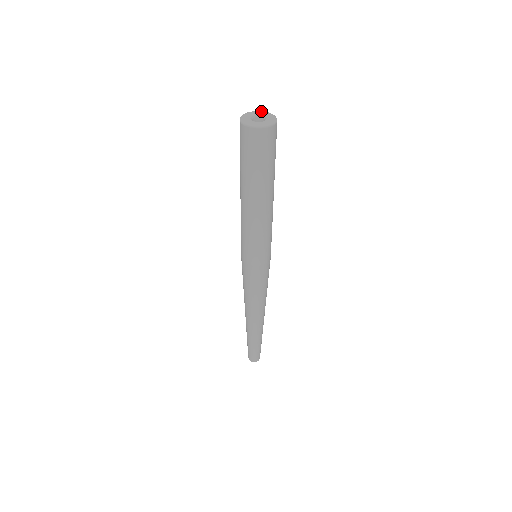
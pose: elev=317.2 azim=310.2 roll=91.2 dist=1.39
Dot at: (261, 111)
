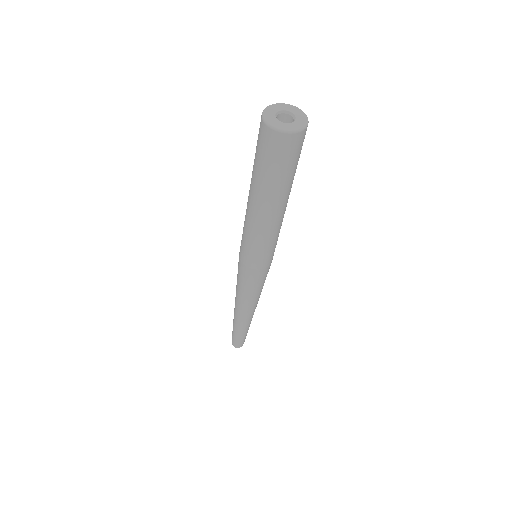
Dot at: (270, 106)
